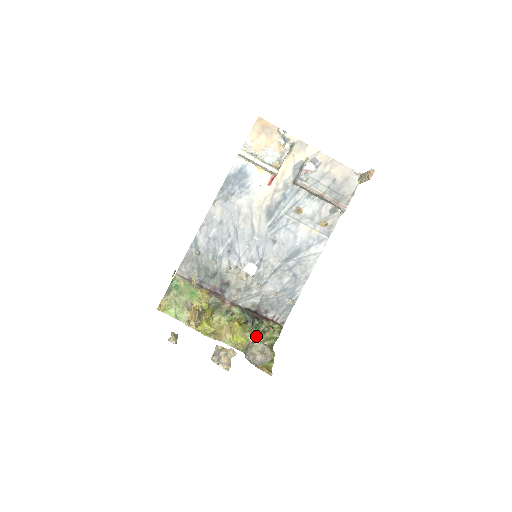
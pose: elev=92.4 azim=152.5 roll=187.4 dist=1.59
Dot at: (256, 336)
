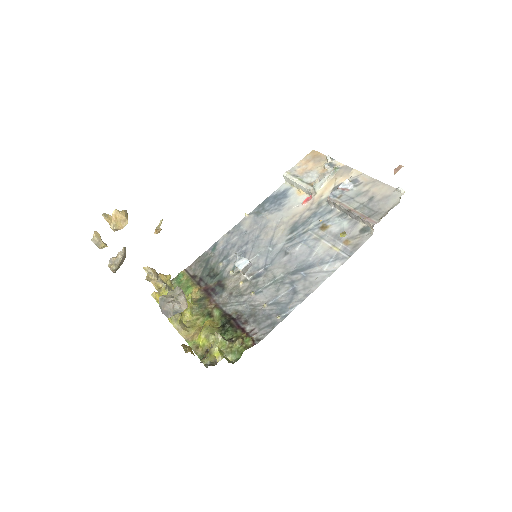
Dot at: (216, 336)
